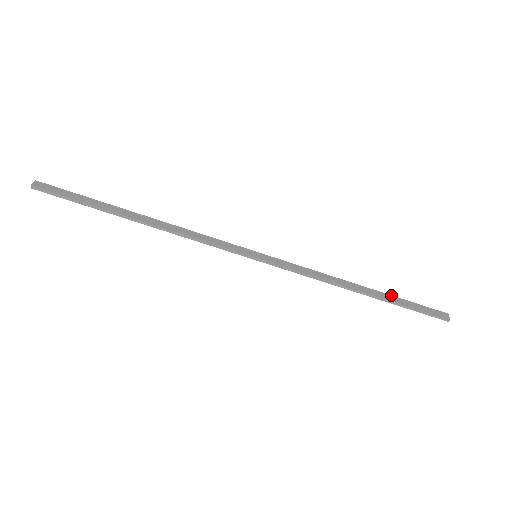
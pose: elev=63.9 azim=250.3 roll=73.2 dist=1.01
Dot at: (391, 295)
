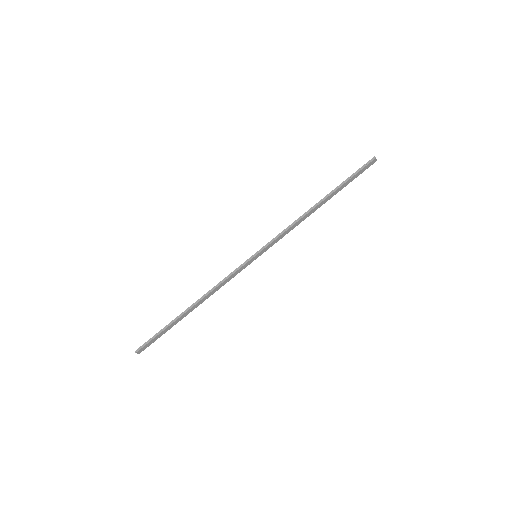
Dot at: (337, 190)
